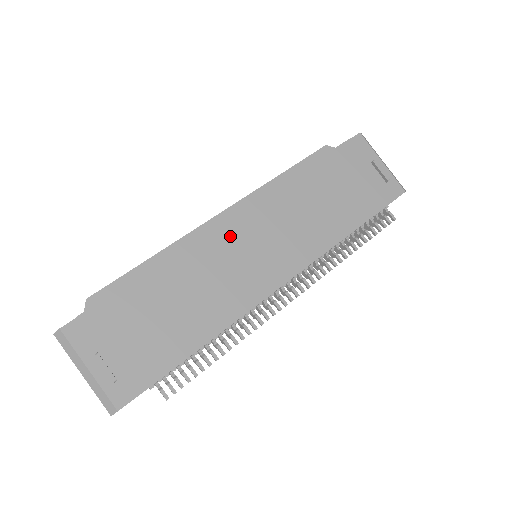
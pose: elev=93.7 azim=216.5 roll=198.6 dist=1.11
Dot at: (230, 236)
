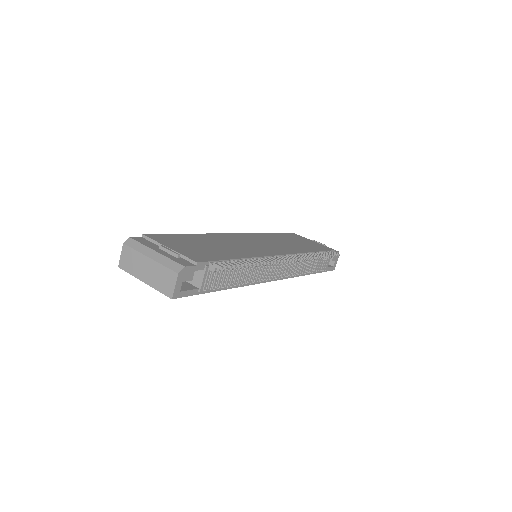
Dot at: (236, 237)
